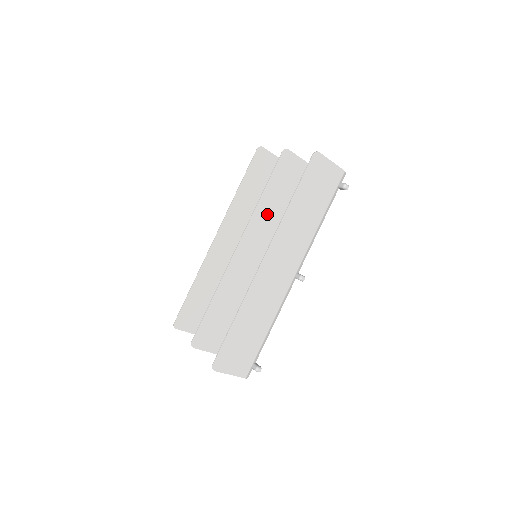
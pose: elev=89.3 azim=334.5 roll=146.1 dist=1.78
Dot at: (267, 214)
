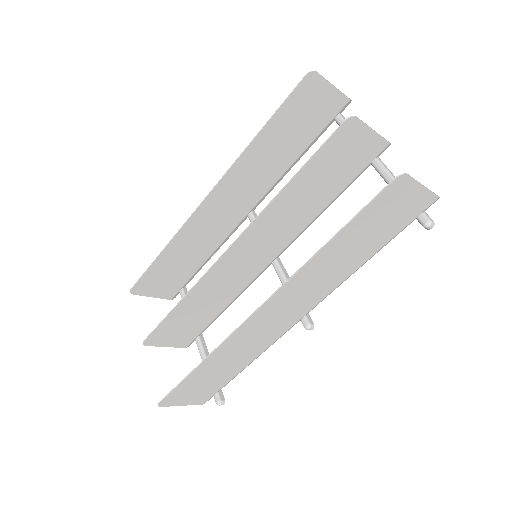
Dot at: (288, 208)
